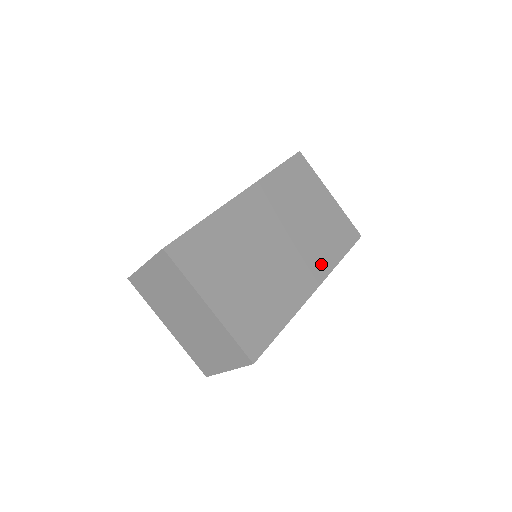
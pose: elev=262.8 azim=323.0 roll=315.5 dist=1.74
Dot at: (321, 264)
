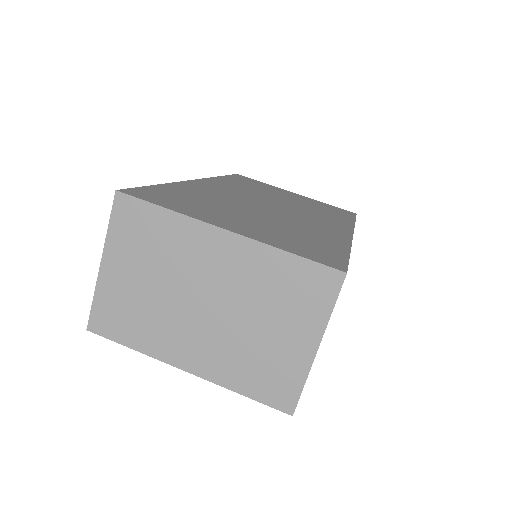
Dot at: (337, 221)
